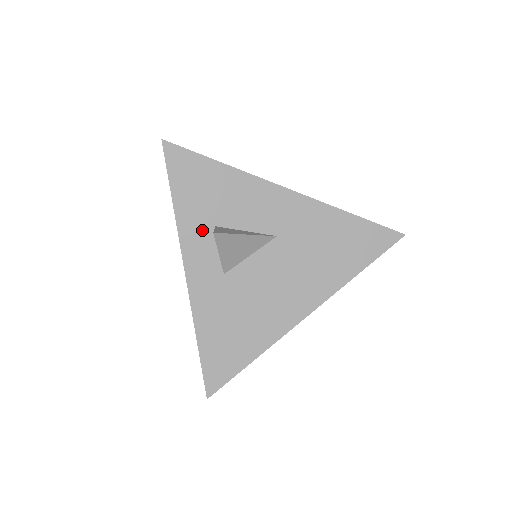
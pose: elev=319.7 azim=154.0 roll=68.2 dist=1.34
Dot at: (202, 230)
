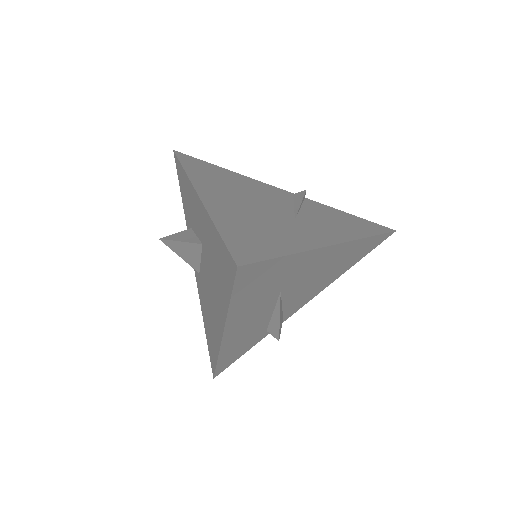
Dot at: occluded
